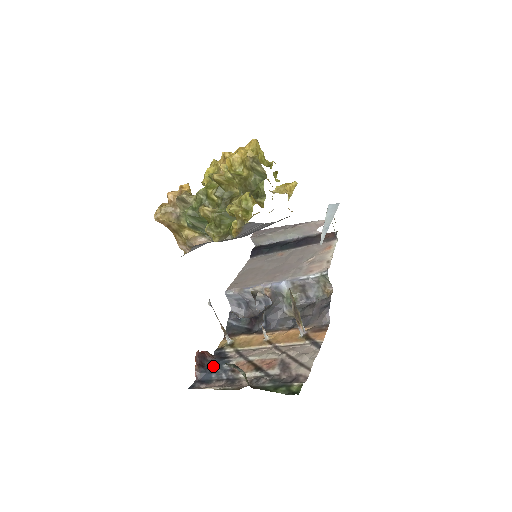
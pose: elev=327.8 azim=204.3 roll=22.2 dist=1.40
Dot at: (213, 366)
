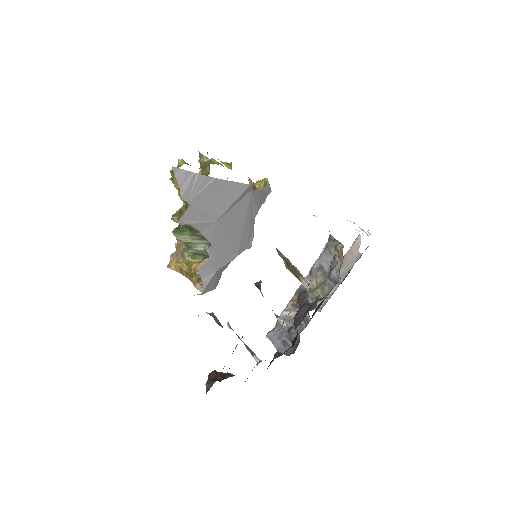
Dot at: occluded
